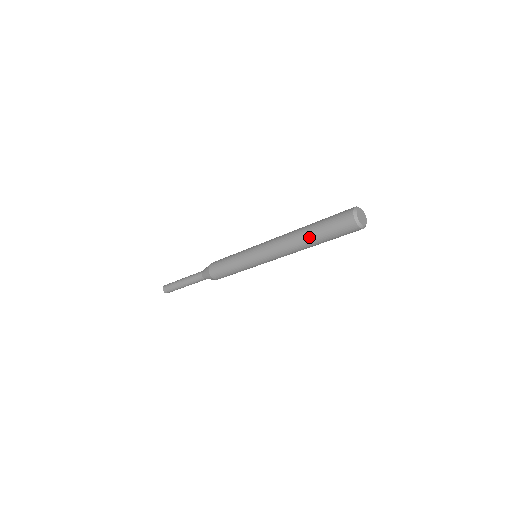
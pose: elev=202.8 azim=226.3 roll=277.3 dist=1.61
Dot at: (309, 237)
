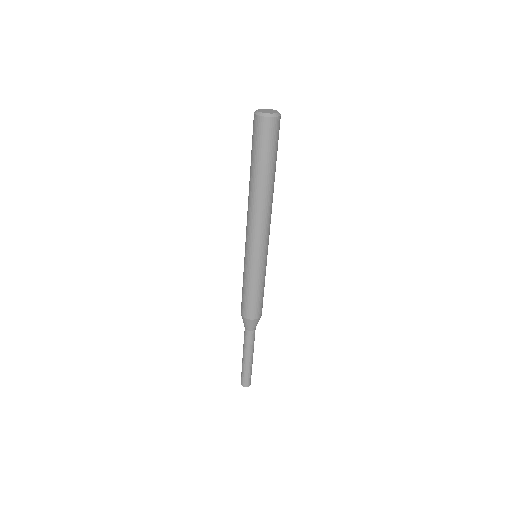
Dot at: (253, 178)
